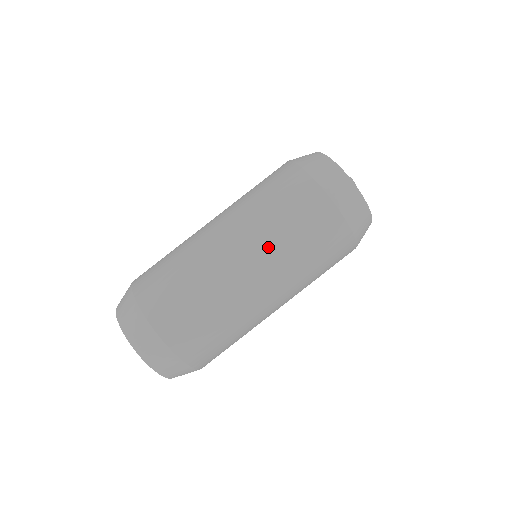
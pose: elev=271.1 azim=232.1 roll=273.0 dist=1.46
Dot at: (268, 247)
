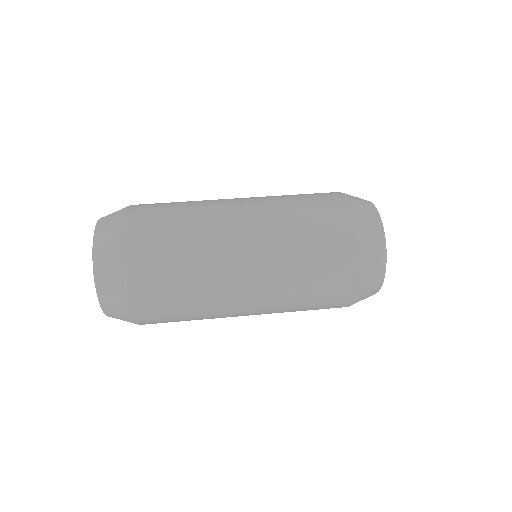
Dot at: (278, 267)
